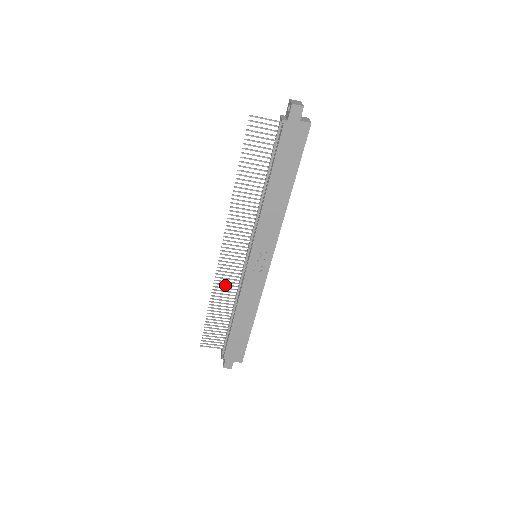
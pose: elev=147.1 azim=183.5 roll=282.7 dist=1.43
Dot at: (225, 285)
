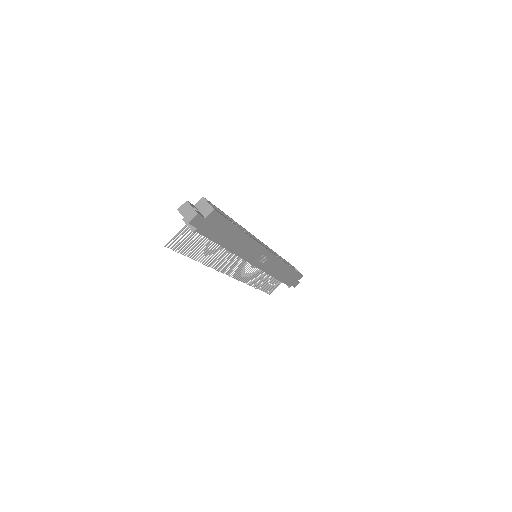
Dot at: (252, 276)
